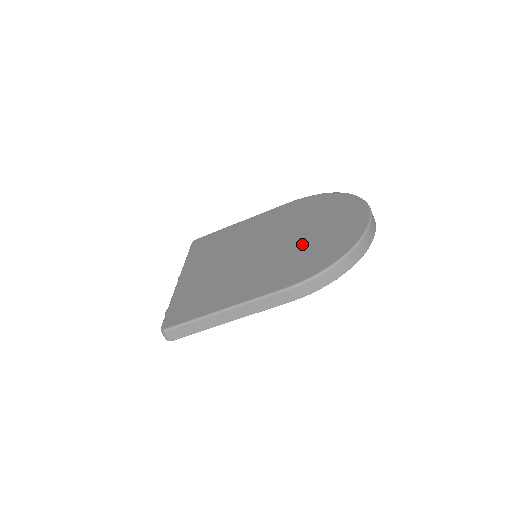
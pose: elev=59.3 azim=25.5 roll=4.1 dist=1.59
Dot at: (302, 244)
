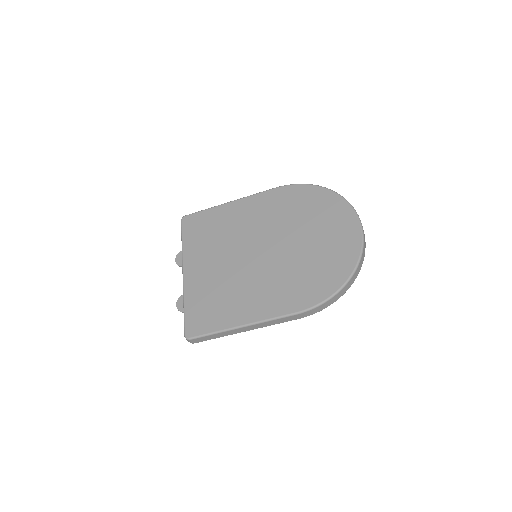
Dot at: (302, 258)
